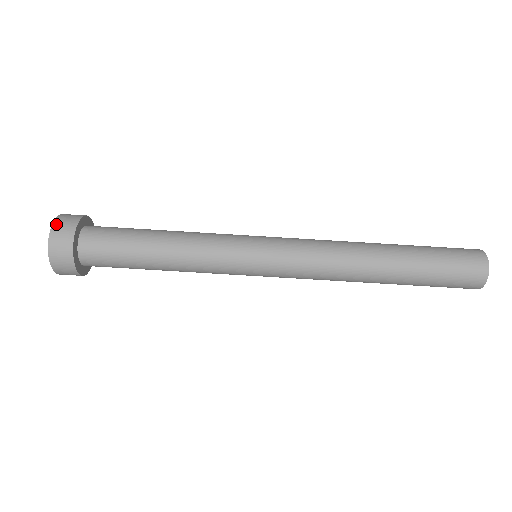
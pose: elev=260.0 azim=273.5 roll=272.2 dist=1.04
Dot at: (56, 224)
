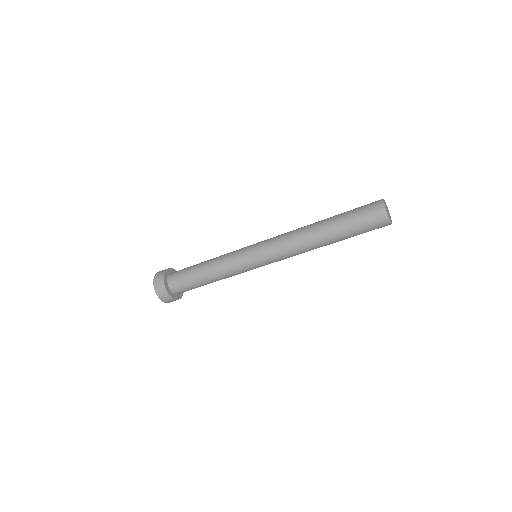
Dot at: (155, 280)
